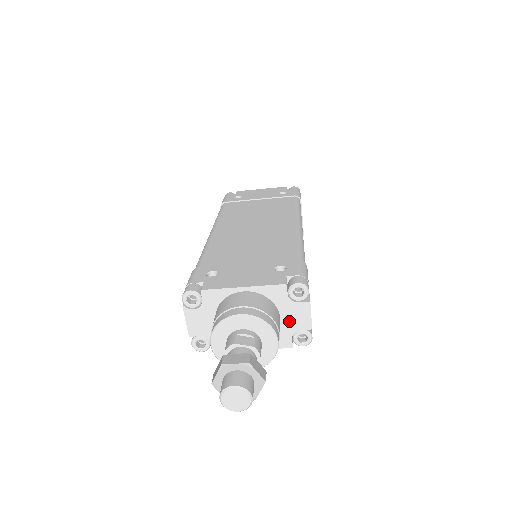
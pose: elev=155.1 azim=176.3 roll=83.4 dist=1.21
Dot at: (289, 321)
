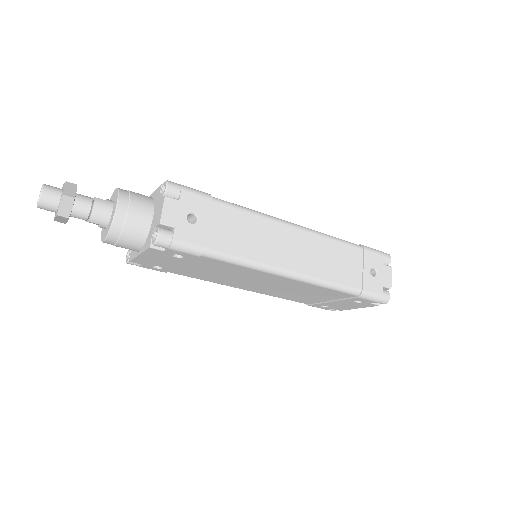
Dot at: (155, 219)
